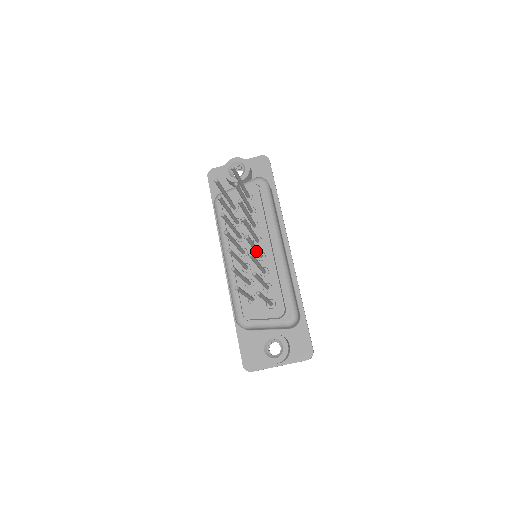
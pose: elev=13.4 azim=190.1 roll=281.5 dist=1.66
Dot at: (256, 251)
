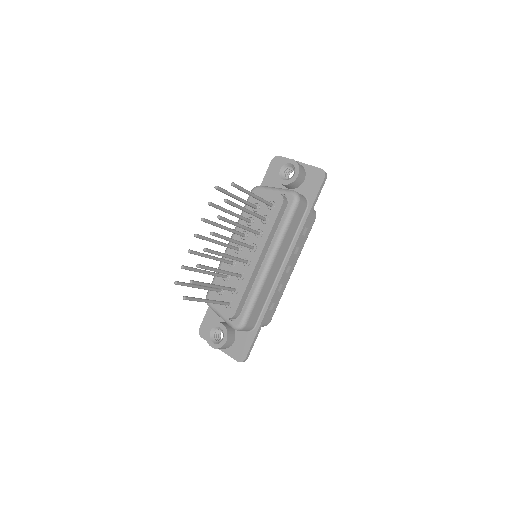
Dot at: (232, 259)
